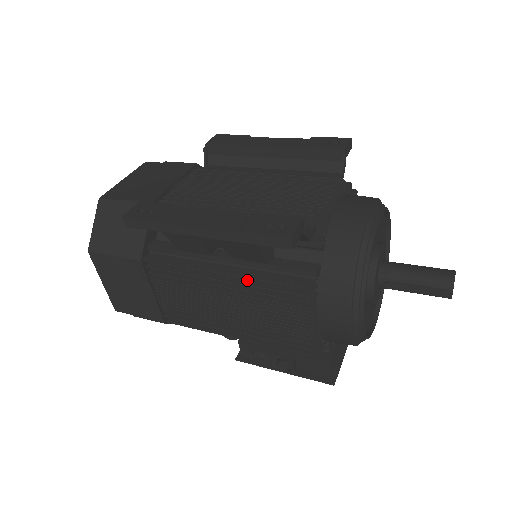
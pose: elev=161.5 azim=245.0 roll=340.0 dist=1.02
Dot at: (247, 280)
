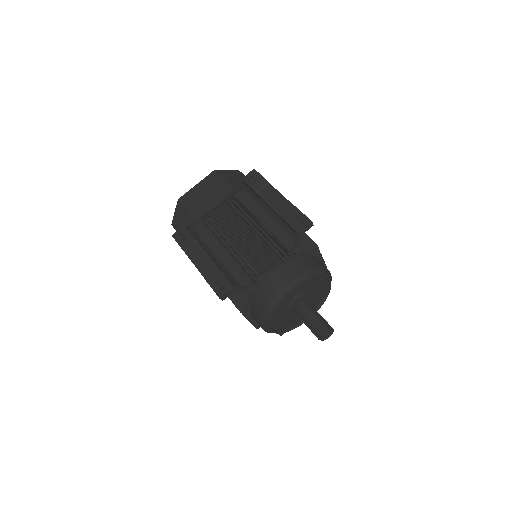
Dot at: occluded
